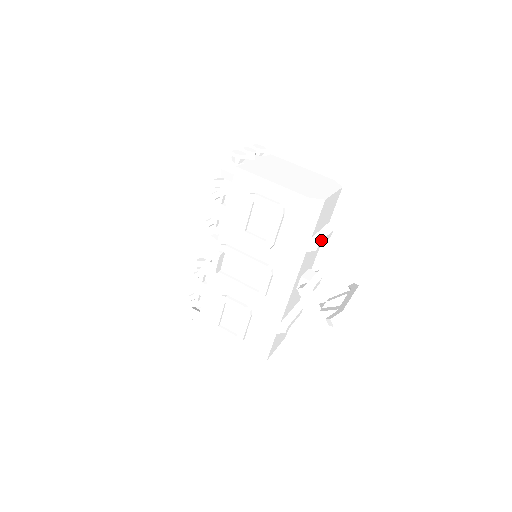
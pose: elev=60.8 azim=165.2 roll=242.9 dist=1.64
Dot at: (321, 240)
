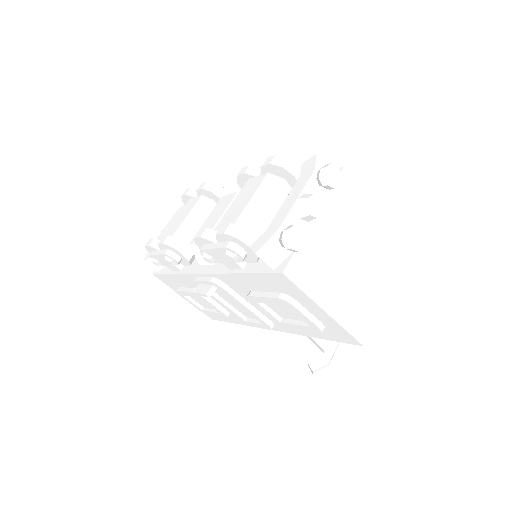
Dot at: occluded
